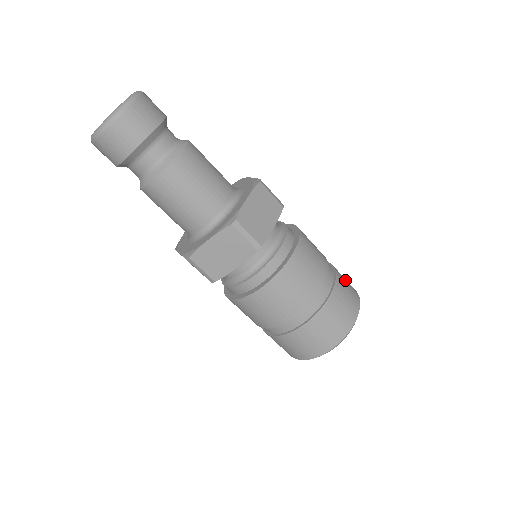
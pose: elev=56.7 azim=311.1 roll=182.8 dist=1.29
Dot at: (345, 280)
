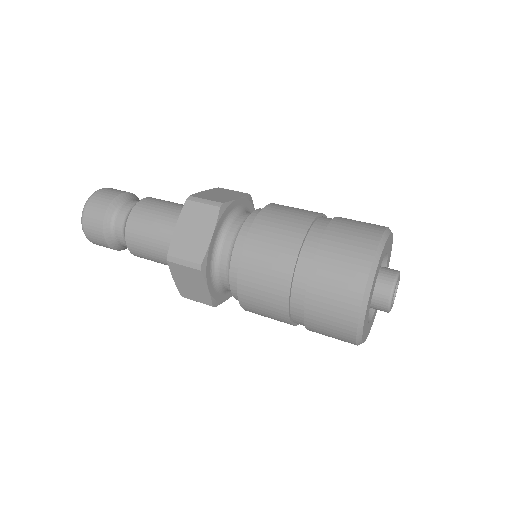
Dot at: (348, 234)
